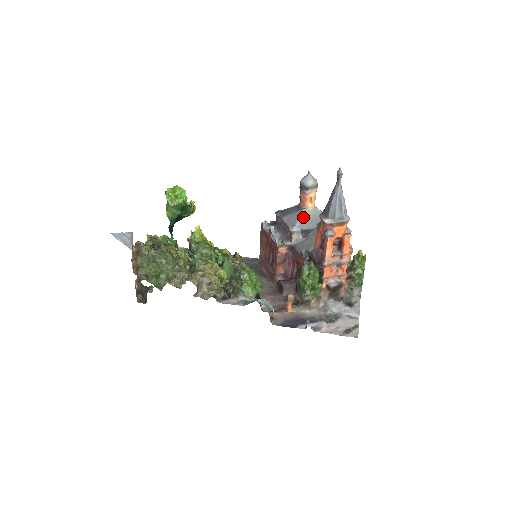
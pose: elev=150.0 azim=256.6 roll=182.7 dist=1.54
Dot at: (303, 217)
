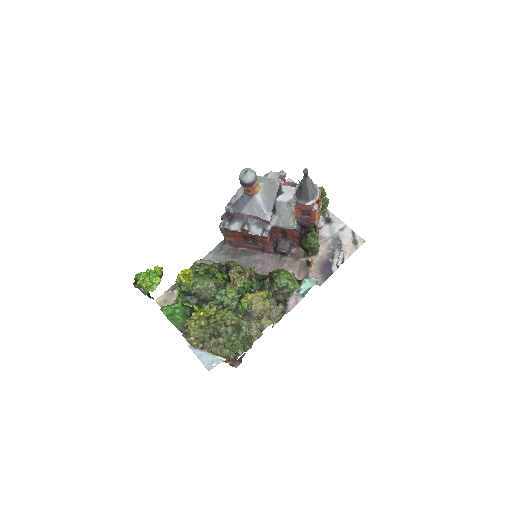
Dot at: (262, 201)
